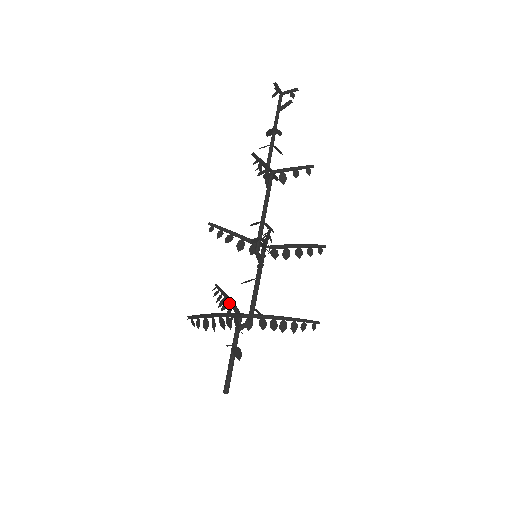
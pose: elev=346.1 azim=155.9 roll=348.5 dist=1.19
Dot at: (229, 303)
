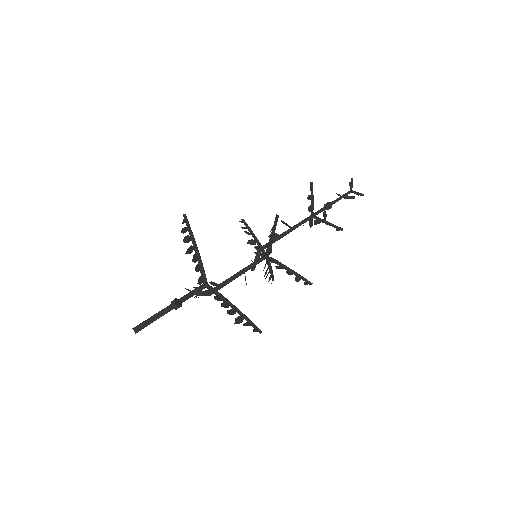
Dot at: occluded
